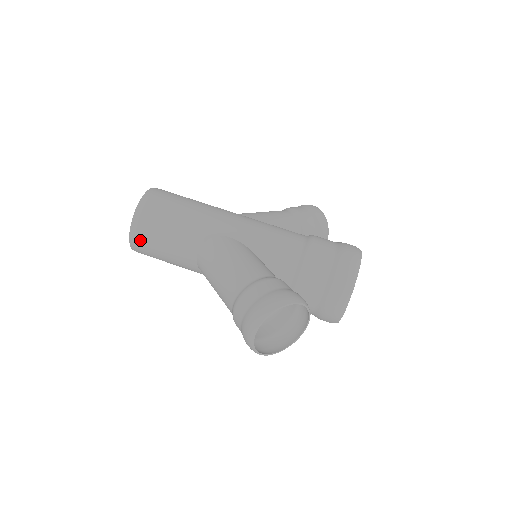
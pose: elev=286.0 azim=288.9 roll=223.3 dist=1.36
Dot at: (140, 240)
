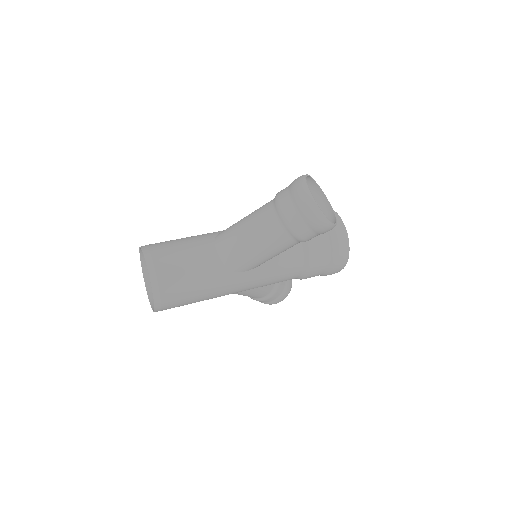
Dot at: (159, 265)
